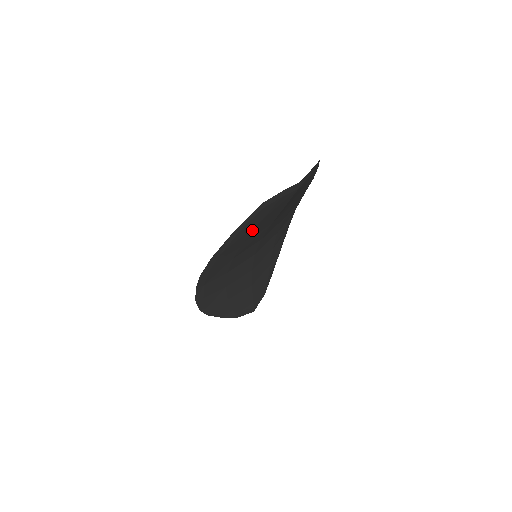
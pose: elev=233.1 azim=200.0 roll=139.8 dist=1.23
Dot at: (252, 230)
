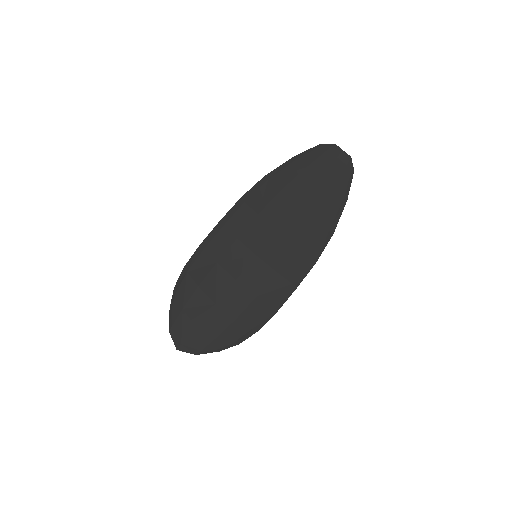
Dot at: (295, 176)
